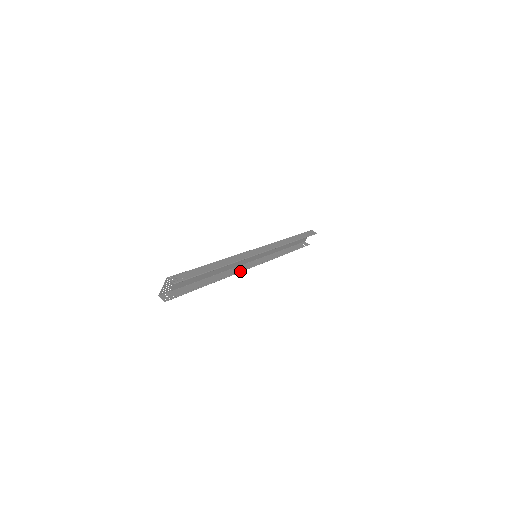
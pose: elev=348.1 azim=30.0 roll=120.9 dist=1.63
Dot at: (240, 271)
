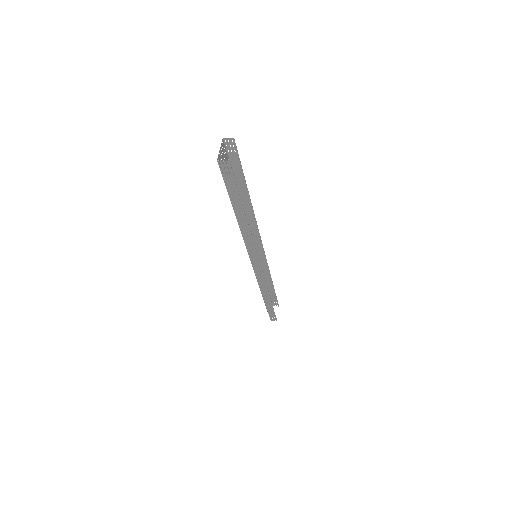
Dot at: (254, 247)
